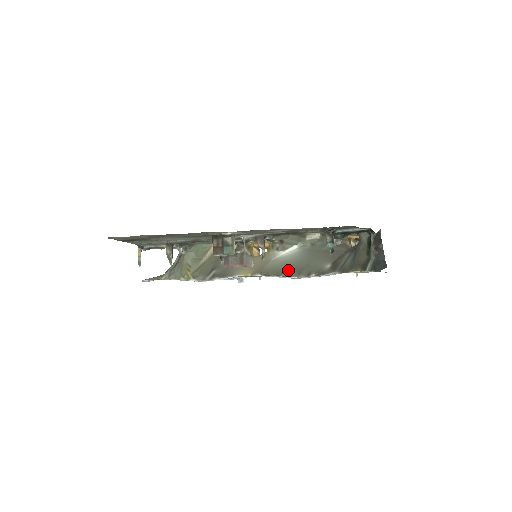
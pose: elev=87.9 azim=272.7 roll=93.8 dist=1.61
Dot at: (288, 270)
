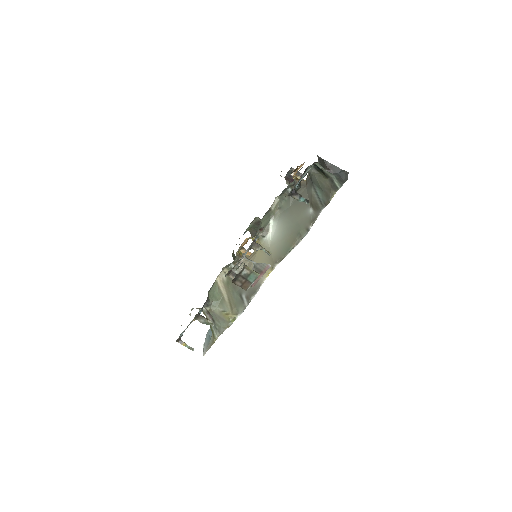
Dot at: (290, 242)
